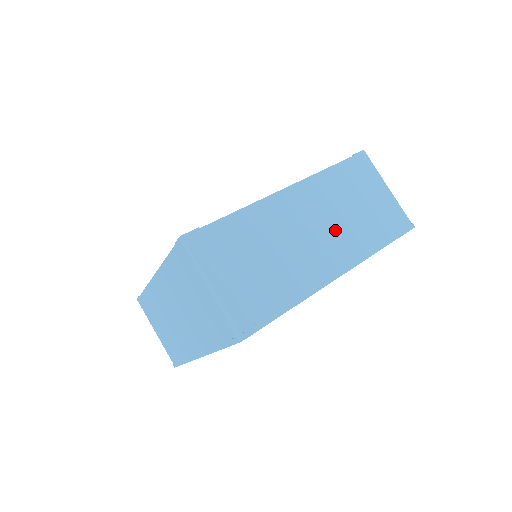
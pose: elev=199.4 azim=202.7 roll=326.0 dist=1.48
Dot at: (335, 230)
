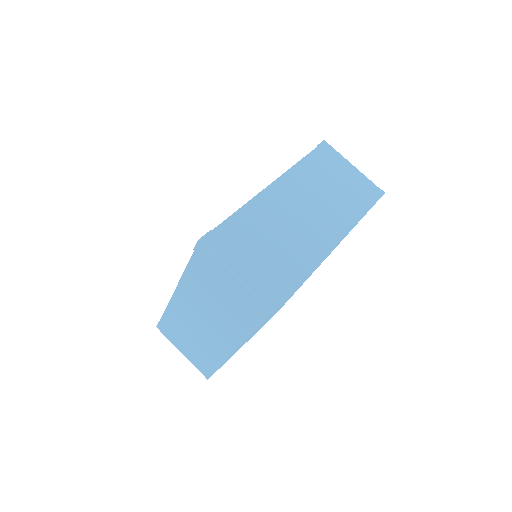
Dot at: (322, 208)
